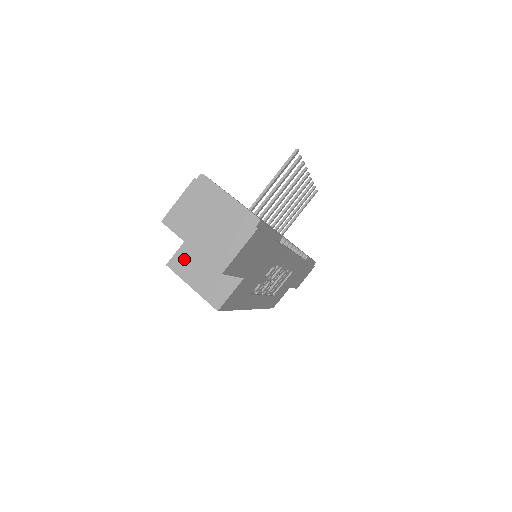
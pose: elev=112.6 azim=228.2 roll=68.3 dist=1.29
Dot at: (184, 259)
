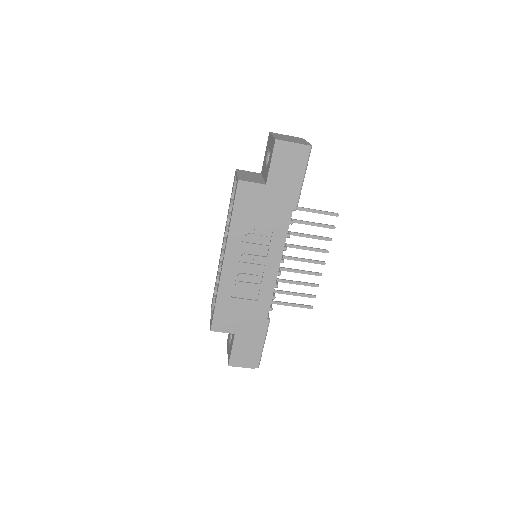
Dot at: (247, 172)
